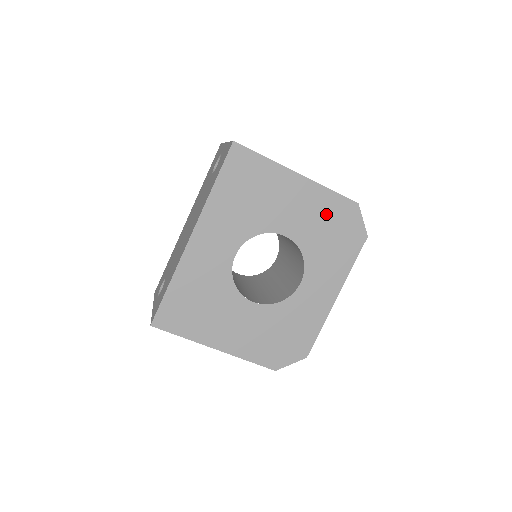
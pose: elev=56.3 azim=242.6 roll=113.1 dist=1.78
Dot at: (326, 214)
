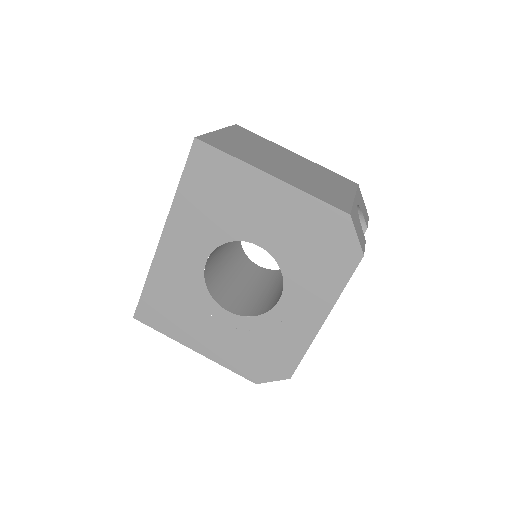
Dot at: (308, 225)
